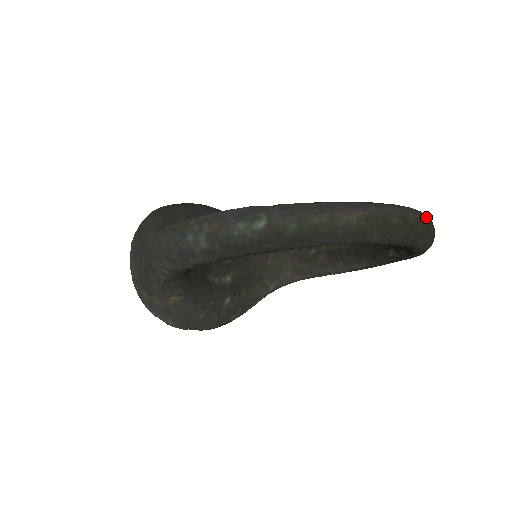
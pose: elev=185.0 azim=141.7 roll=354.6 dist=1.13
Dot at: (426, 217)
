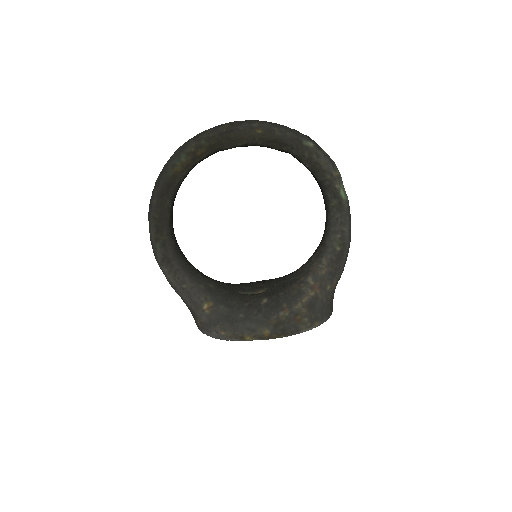
Dot at: occluded
